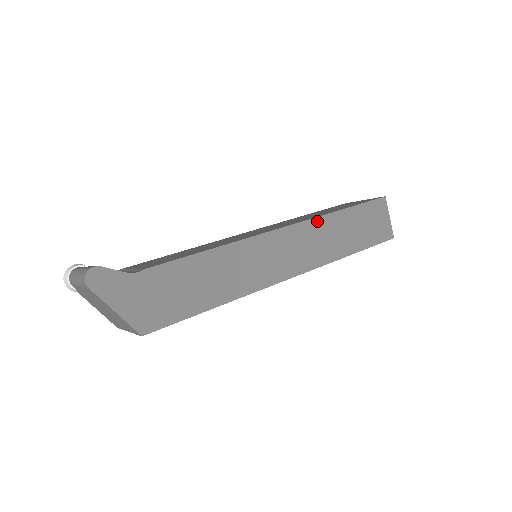
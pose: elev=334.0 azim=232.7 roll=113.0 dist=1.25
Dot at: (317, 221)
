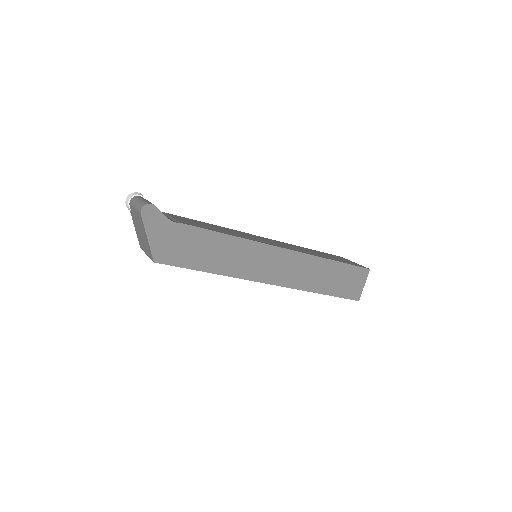
Dot at: (310, 258)
